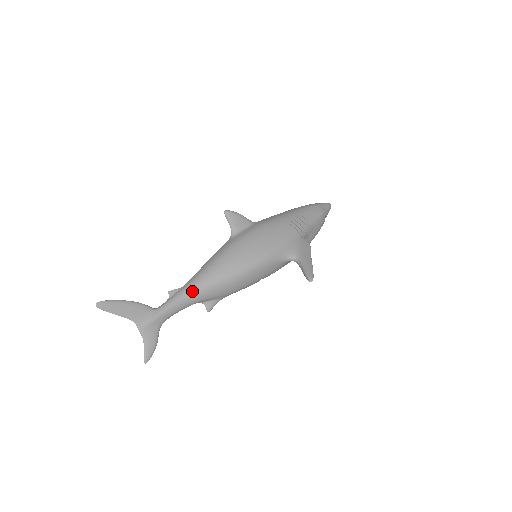
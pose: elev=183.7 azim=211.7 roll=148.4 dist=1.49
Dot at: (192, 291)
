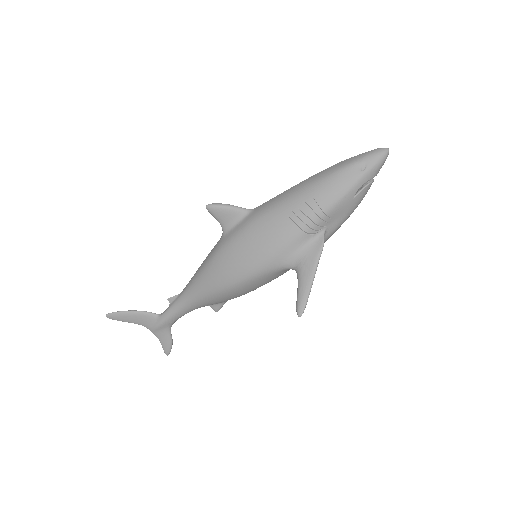
Dot at: (185, 302)
